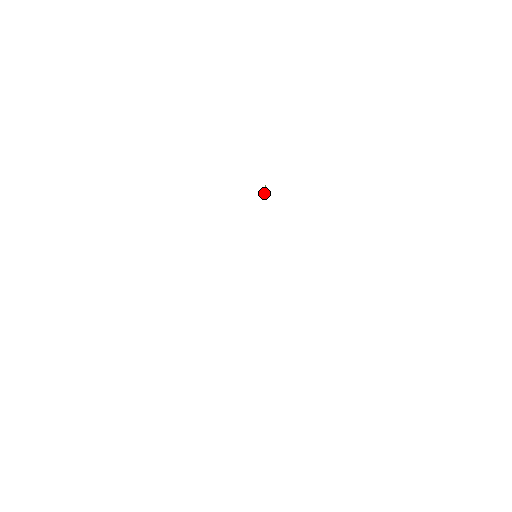
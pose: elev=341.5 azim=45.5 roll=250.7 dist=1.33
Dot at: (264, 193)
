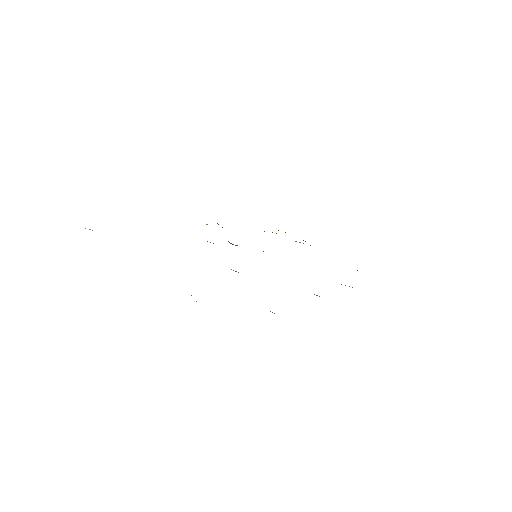
Dot at: occluded
